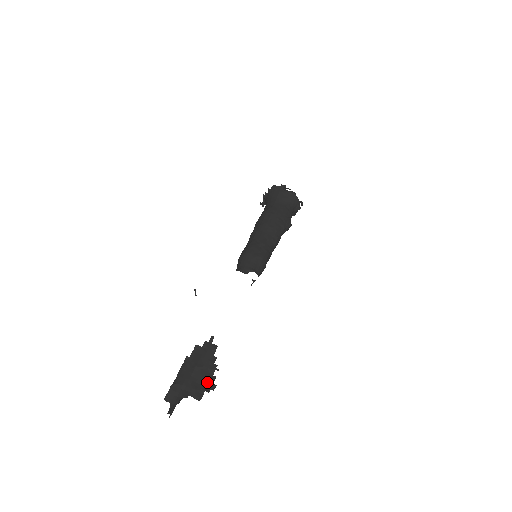
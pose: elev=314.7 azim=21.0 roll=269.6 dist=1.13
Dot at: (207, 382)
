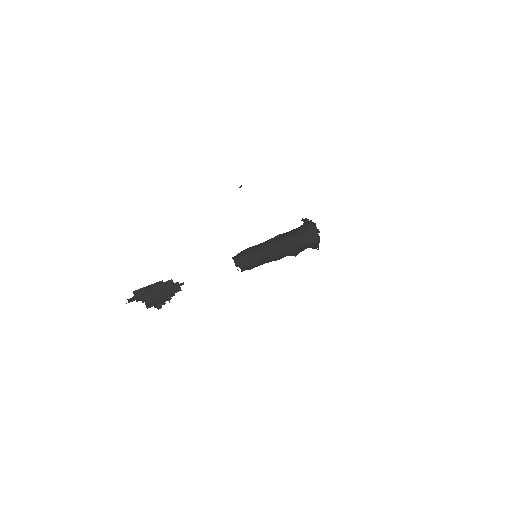
Dot at: (159, 303)
